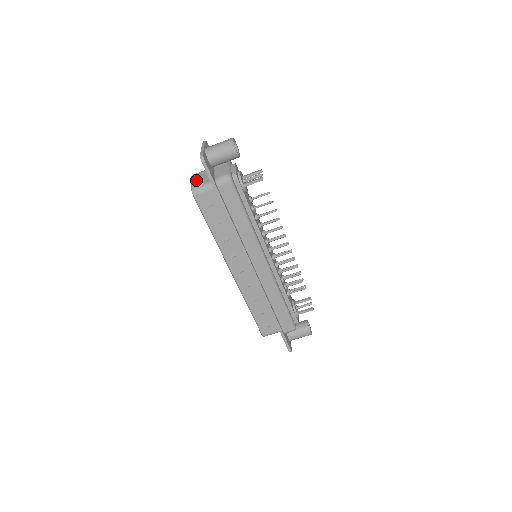
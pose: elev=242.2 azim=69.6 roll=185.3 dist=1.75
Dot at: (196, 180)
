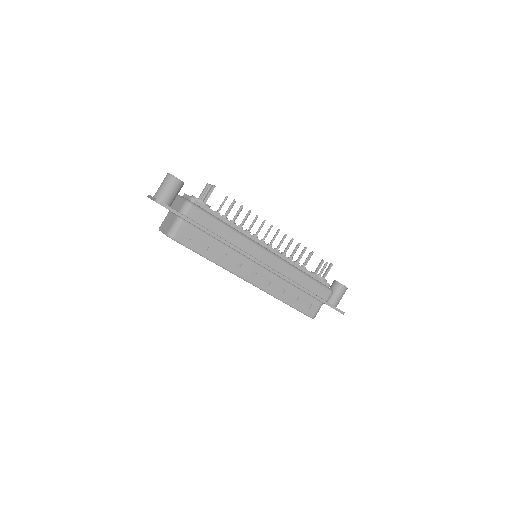
Dot at: (165, 228)
